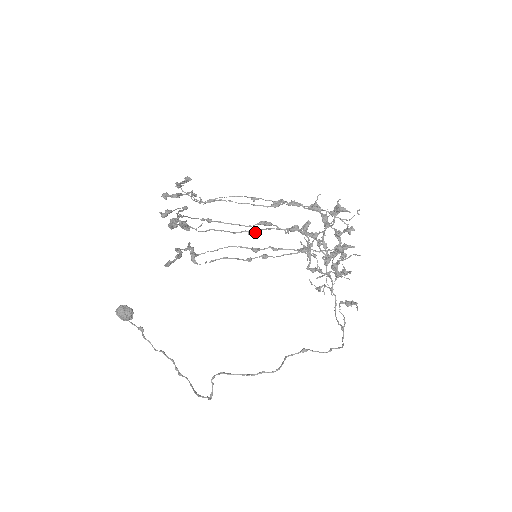
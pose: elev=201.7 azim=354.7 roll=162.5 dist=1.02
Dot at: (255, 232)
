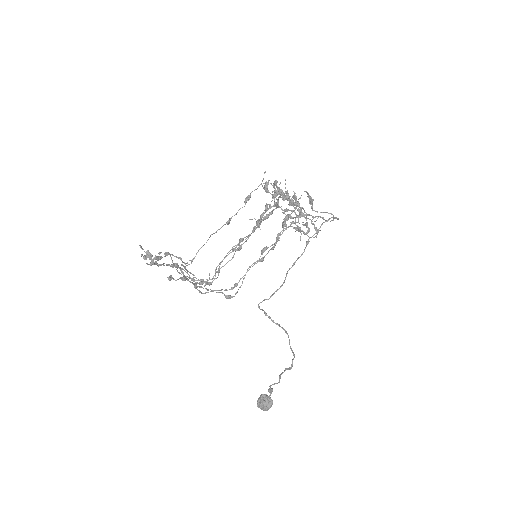
Dot at: (240, 246)
